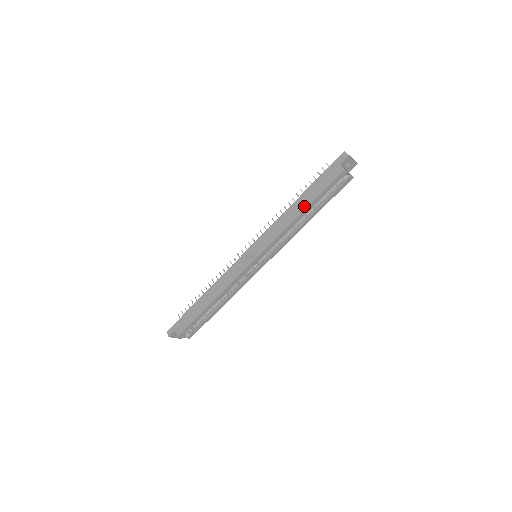
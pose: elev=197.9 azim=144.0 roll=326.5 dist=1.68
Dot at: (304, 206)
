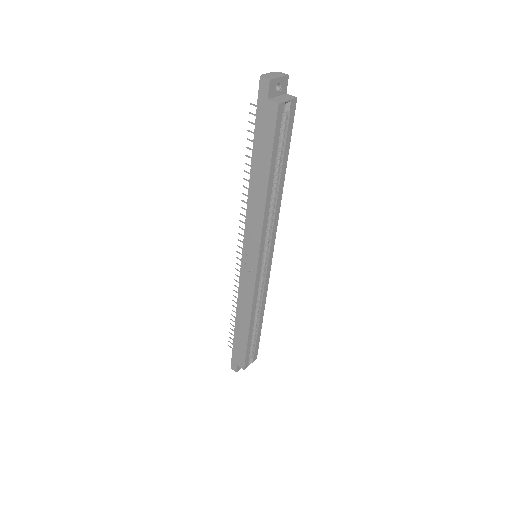
Dot at: (264, 179)
